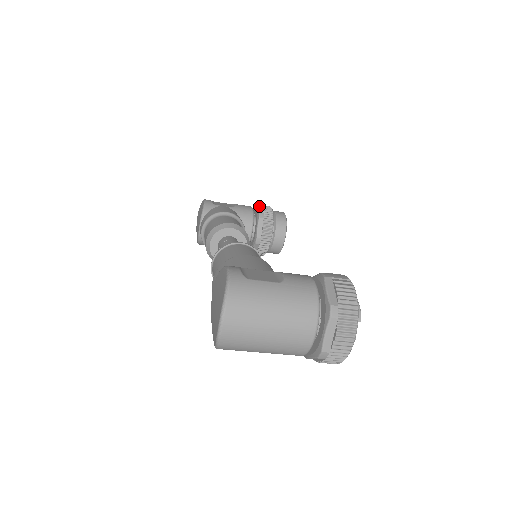
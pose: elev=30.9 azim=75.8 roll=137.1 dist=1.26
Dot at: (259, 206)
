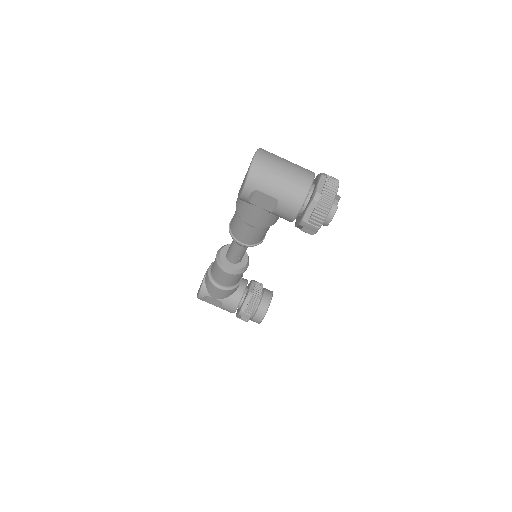
Dot at: occluded
